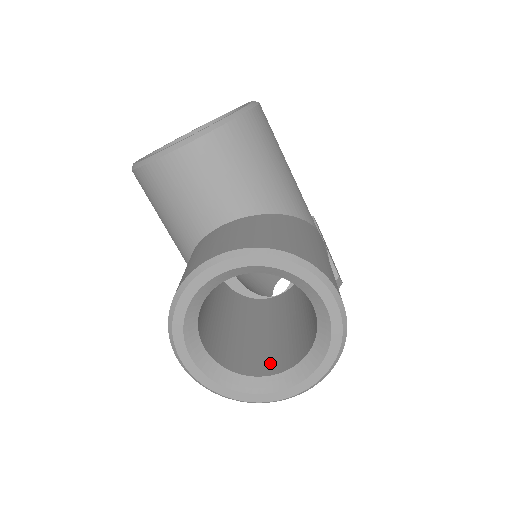
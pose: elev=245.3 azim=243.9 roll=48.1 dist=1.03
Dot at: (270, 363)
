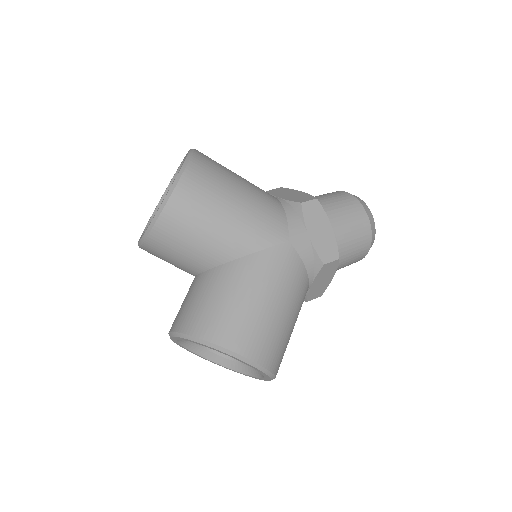
Dot at: occluded
